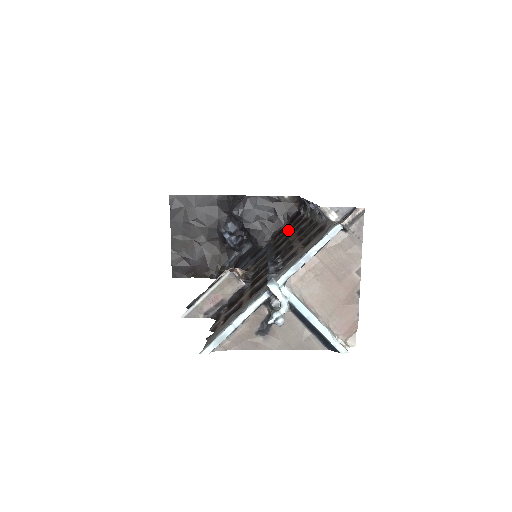
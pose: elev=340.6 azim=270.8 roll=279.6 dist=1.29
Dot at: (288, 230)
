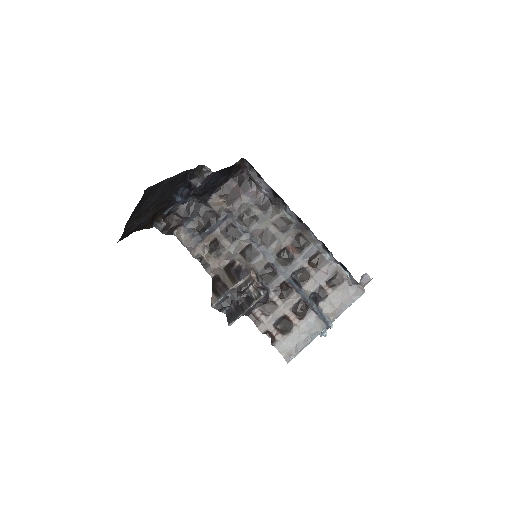
Dot at: (255, 211)
